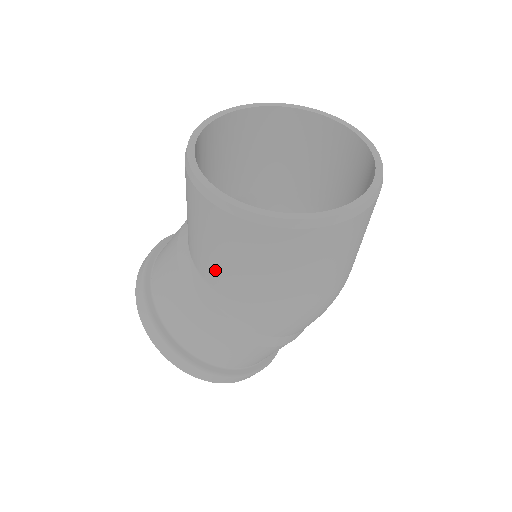
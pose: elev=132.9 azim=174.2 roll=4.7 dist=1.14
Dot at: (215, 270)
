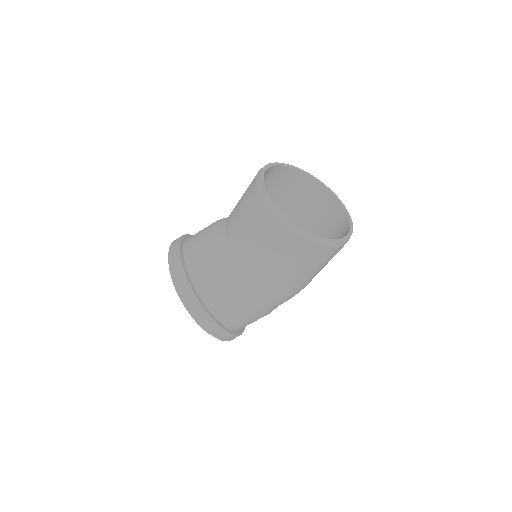
Dot at: (267, 267)
